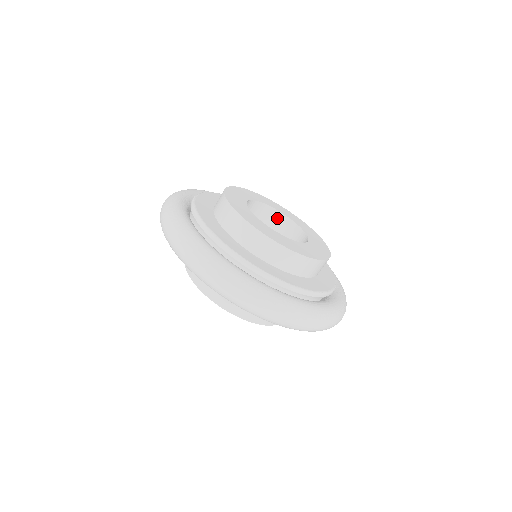
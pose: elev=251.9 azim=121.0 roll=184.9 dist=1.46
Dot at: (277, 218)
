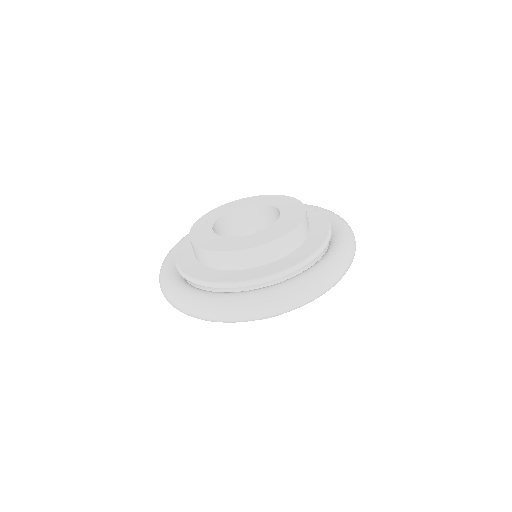
Dot at: (255, 211)
